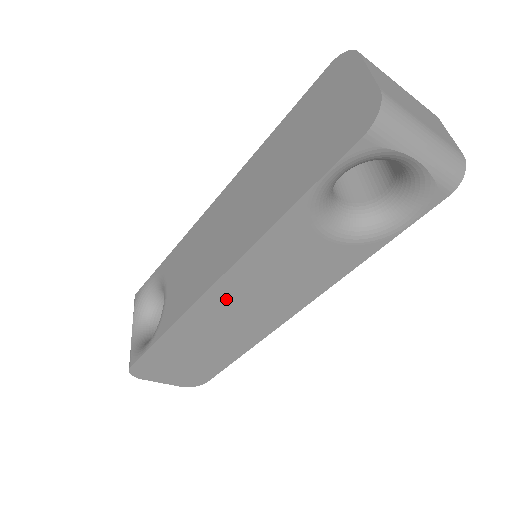
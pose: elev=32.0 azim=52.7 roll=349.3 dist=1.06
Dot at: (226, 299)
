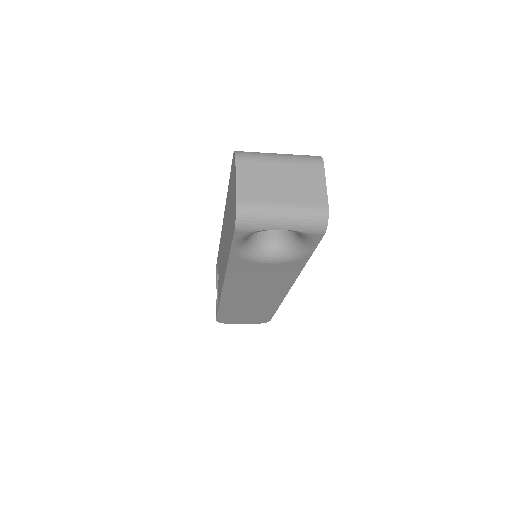
Dot at: (237, 292)
